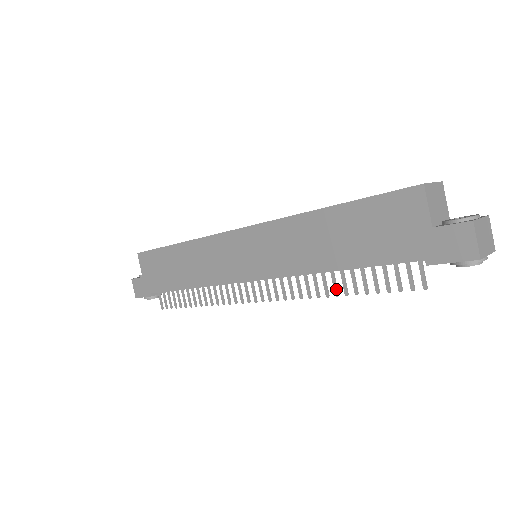
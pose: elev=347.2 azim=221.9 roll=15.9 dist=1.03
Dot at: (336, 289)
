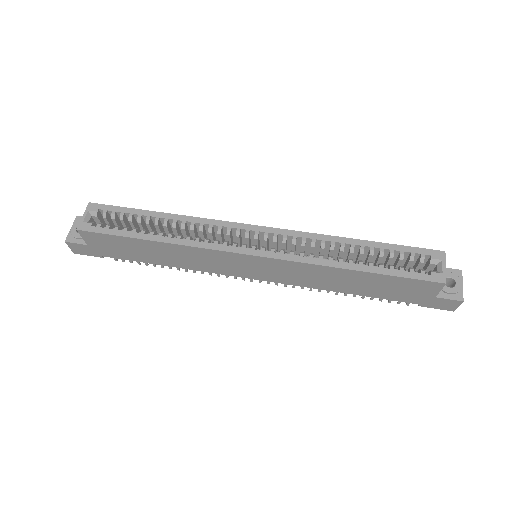
Dot at: occluded
